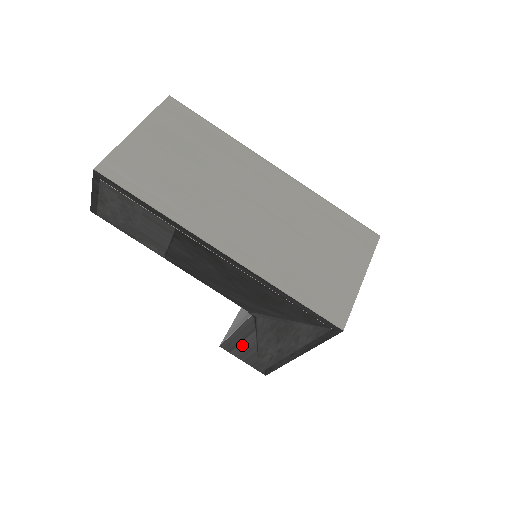
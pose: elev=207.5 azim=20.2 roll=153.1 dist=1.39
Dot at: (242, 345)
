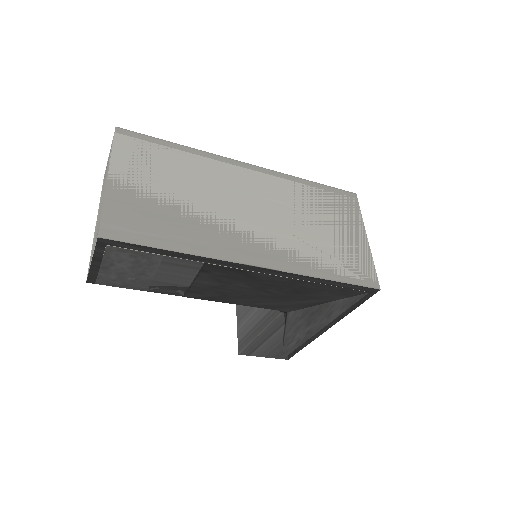
Dot at: (266, 343)
